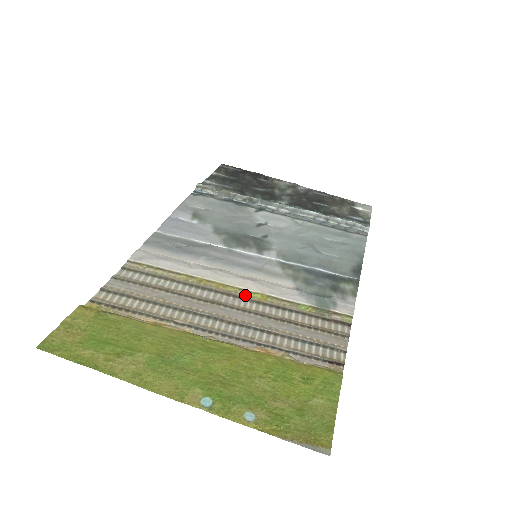
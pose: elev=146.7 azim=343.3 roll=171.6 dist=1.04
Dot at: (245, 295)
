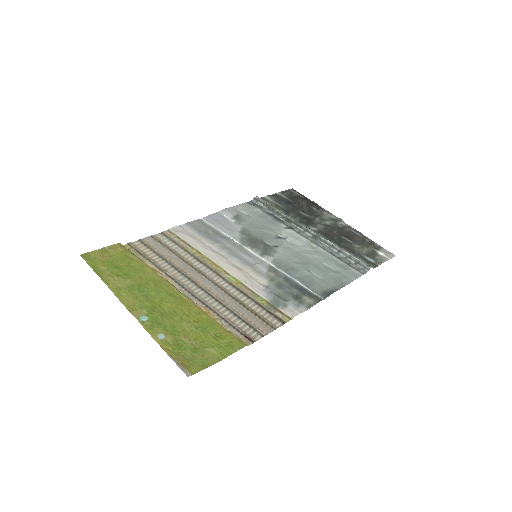
Dot at: (225, 276)
